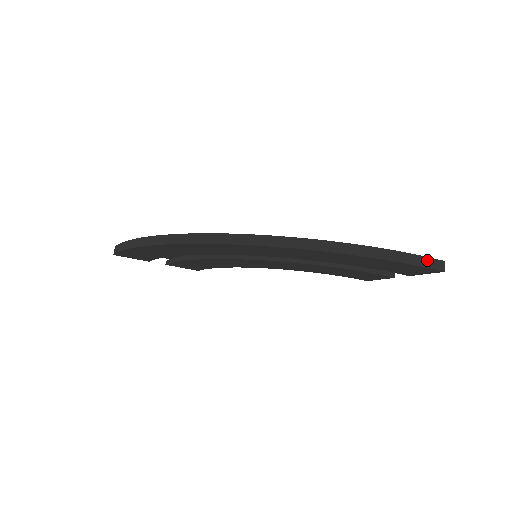
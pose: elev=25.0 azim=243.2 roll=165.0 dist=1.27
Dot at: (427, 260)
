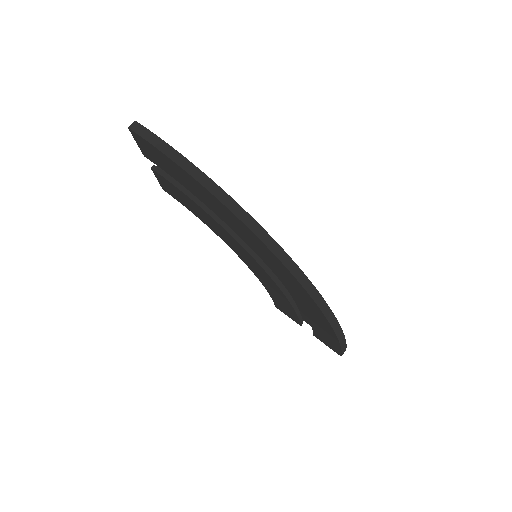
Dot at: (345, 348)
